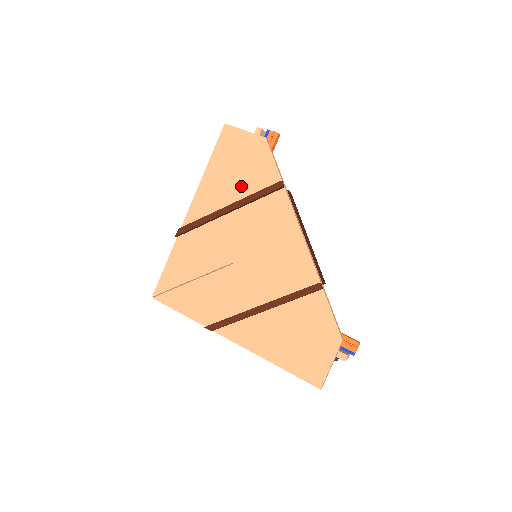
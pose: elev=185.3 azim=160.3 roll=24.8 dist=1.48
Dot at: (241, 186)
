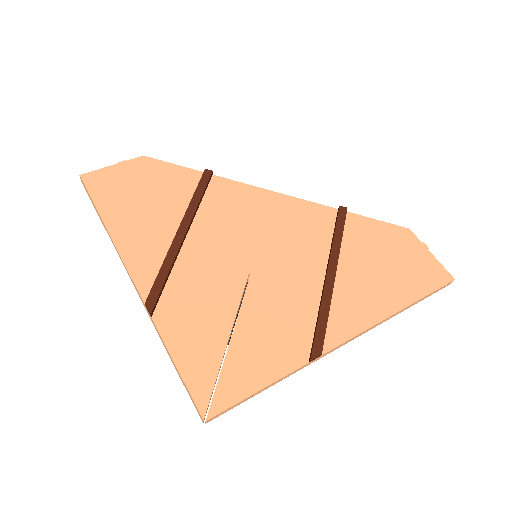
Dot at: (168, 207)
